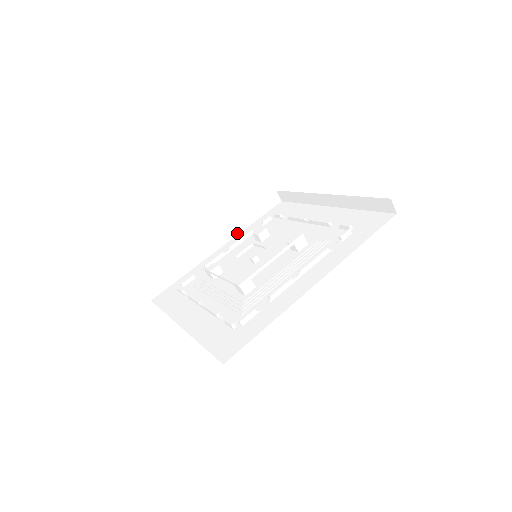
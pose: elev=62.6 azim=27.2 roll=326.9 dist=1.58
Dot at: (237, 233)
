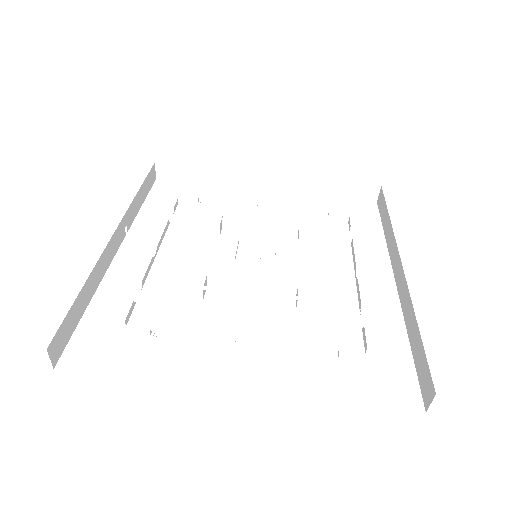
Dot at: (130, 224)
